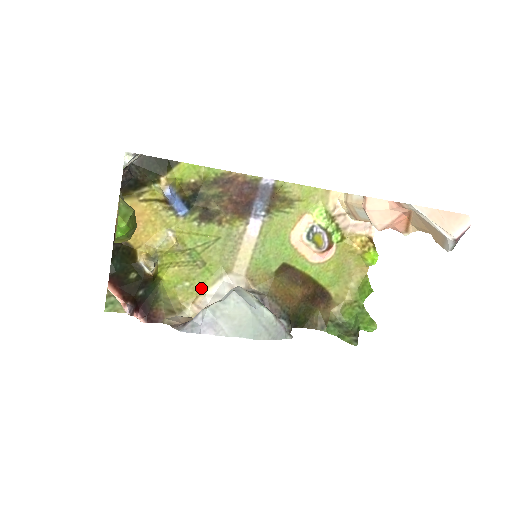
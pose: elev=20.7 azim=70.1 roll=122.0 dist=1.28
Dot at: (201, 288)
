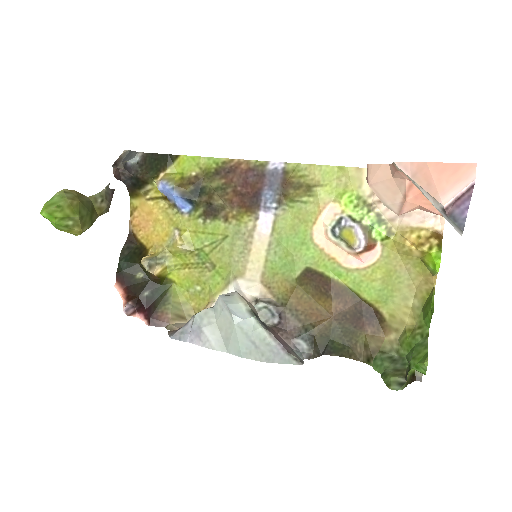
Dot at: (211, 294)
